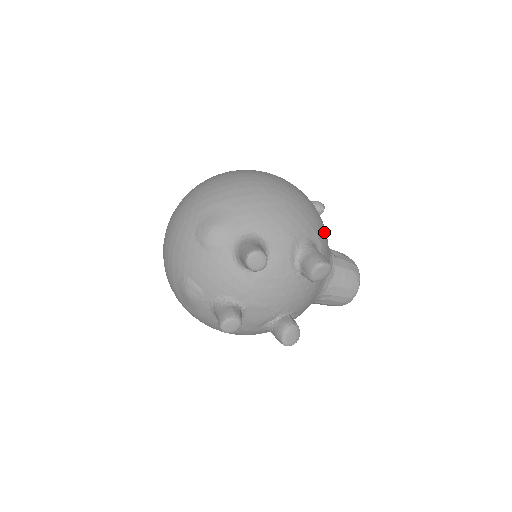
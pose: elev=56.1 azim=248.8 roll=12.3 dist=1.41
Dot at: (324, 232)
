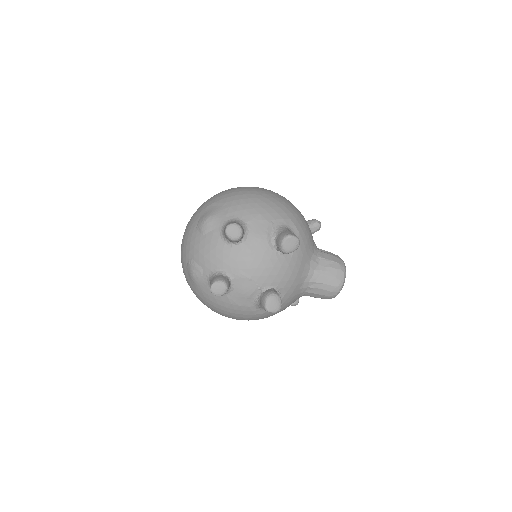
Dot at: (304, 226)
